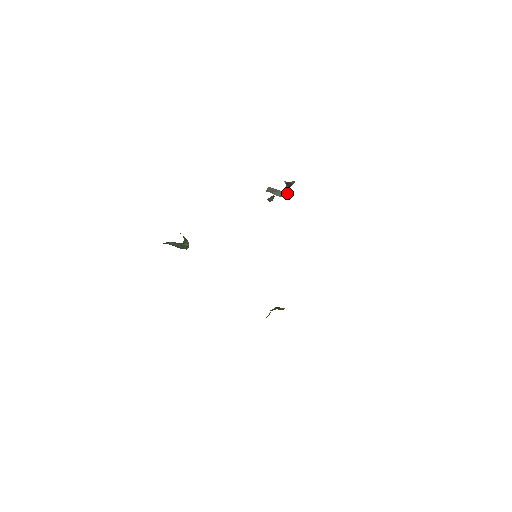
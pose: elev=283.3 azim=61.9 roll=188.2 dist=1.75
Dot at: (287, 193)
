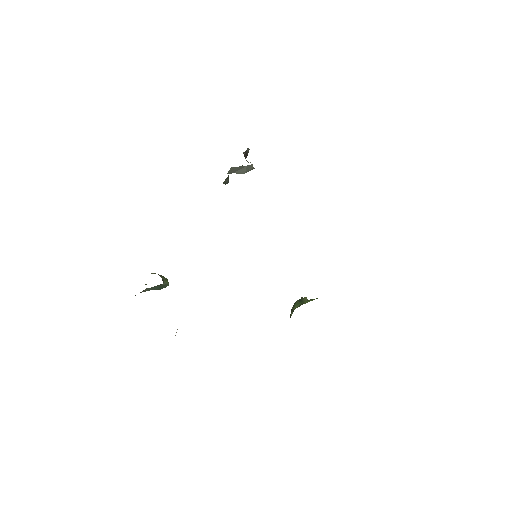
Dot at: occluded
